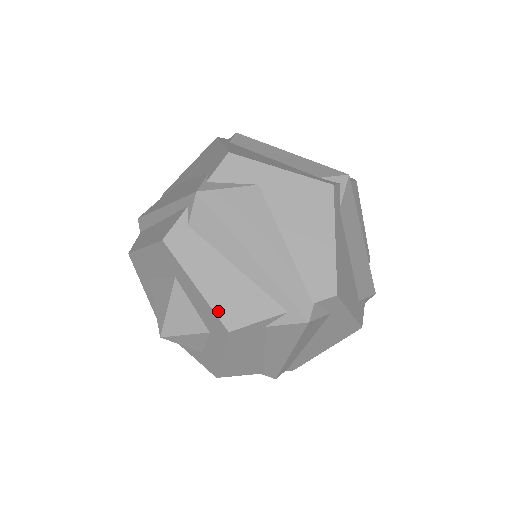
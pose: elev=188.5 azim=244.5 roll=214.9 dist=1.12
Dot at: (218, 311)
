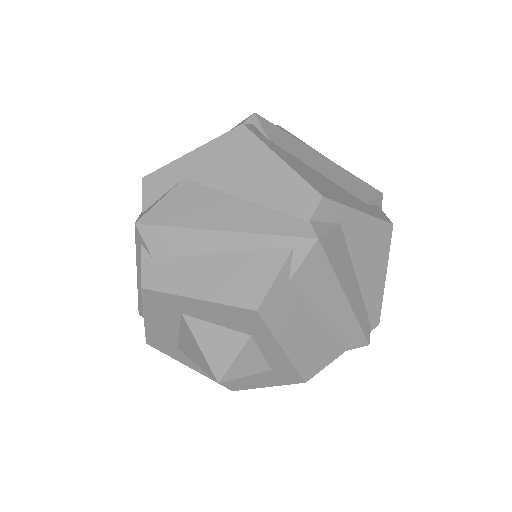
Dot at: (233, 302)
